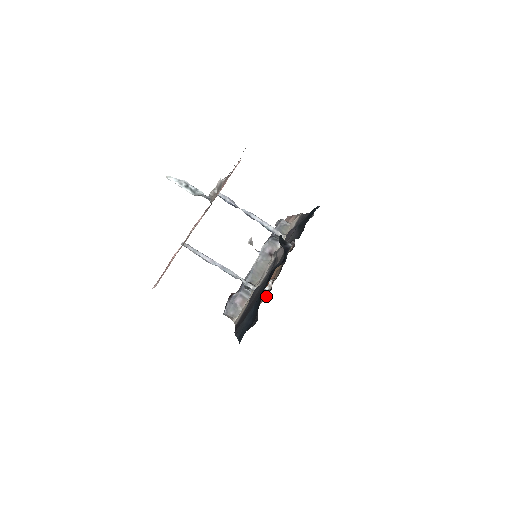
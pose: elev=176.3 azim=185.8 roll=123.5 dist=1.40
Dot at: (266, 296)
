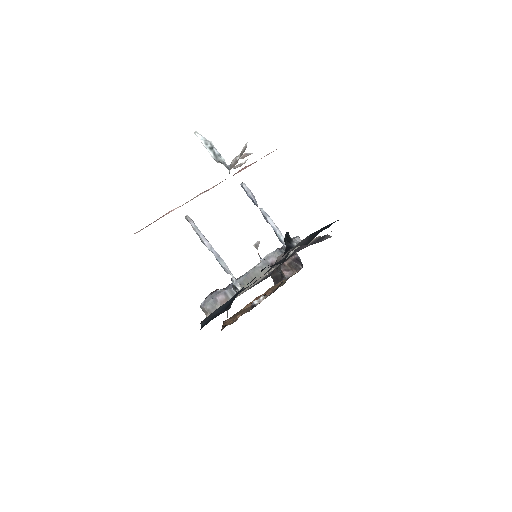
Dot at: occluded
